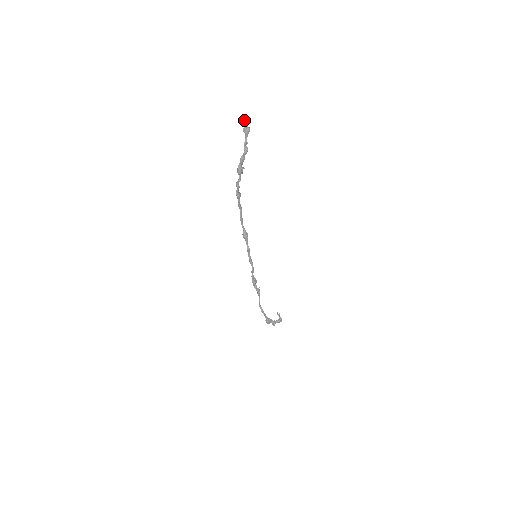
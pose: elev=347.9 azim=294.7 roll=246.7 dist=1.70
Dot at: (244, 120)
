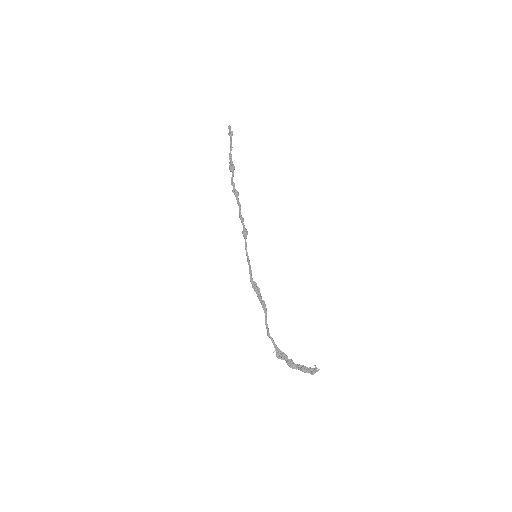
Dot at: (229, 127)
